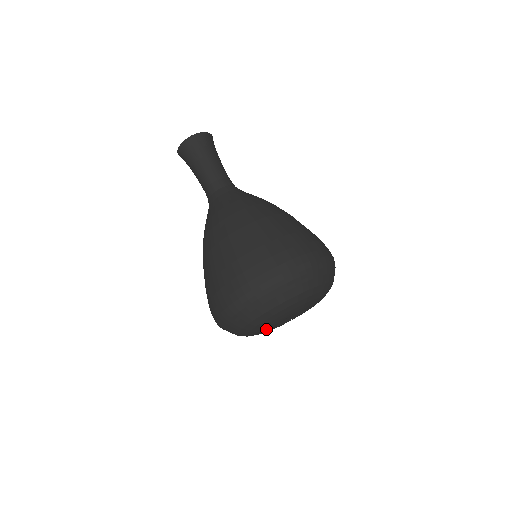
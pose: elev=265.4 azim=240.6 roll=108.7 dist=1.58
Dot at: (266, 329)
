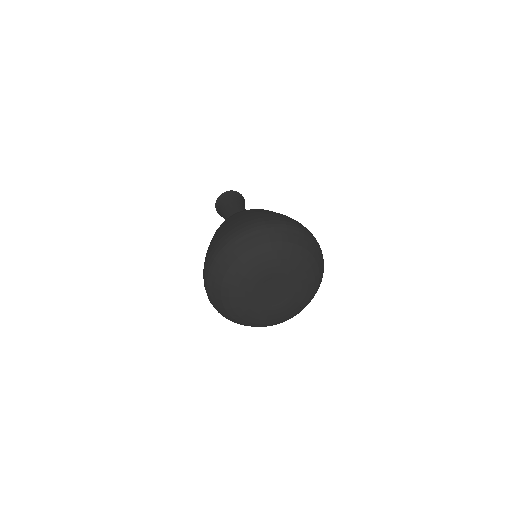
Dot at: (249, 302)
